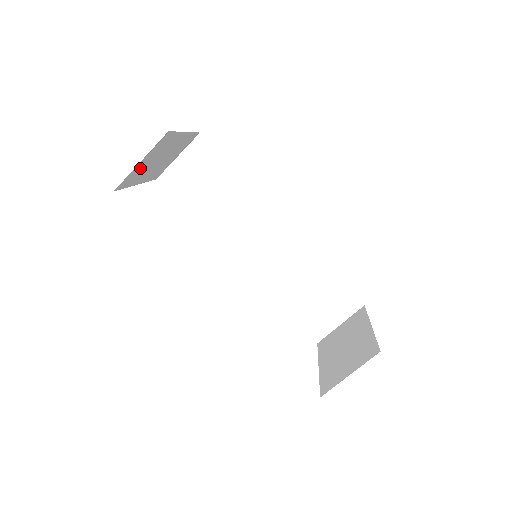
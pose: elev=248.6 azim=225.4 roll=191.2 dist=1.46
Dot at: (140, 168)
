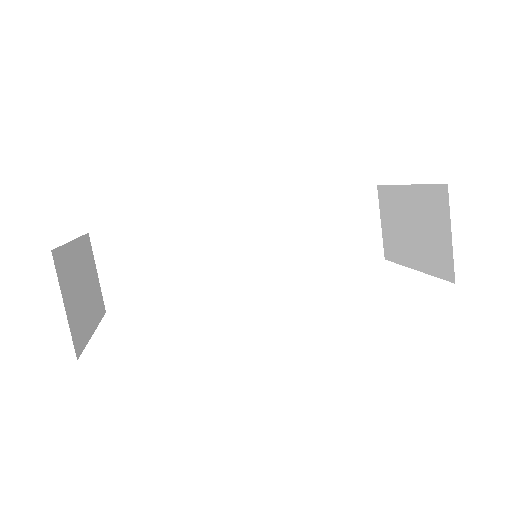
Dot at: (73, 314)
